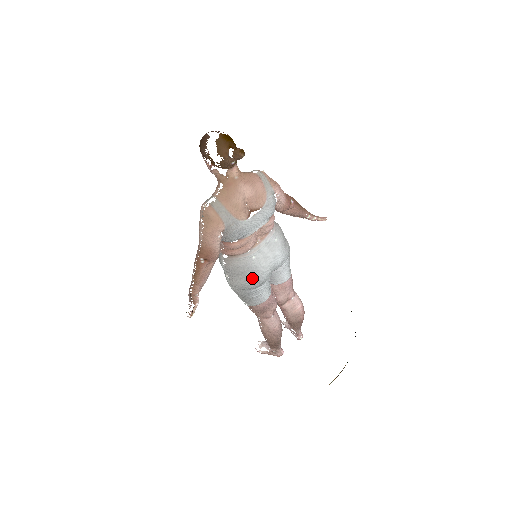
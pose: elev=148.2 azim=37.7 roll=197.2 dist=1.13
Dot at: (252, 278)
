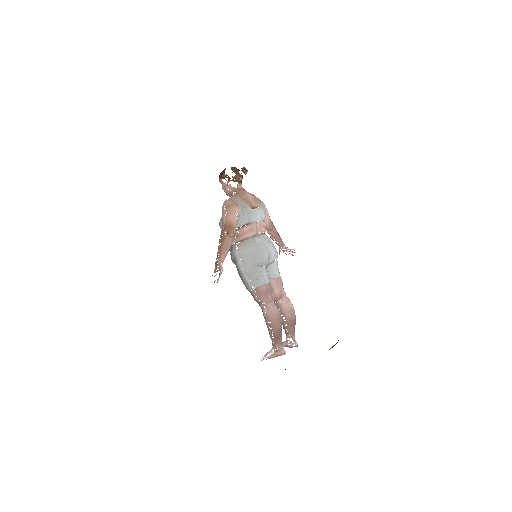
Dot at: (258, 254)
